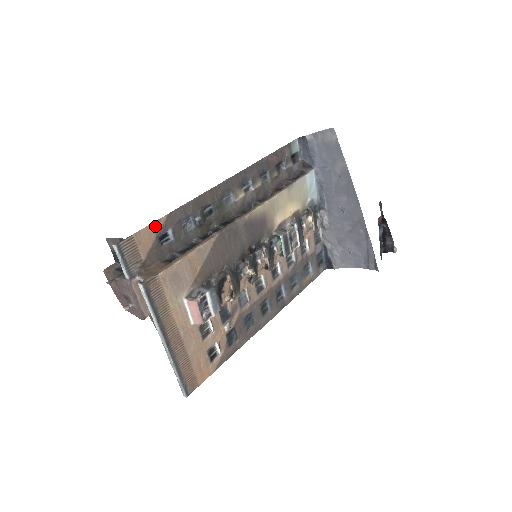
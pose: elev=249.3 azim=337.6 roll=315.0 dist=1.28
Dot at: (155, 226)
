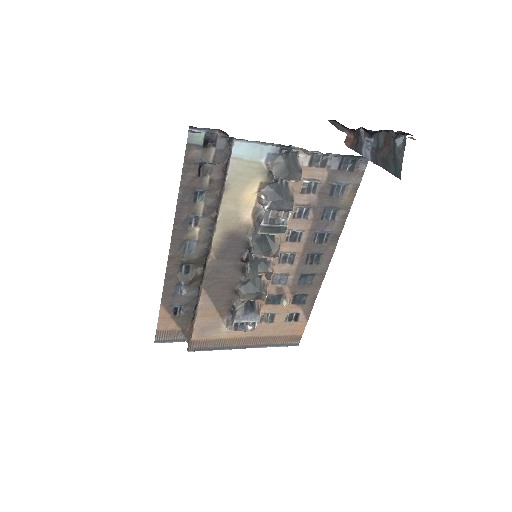
Dot at: (162, 315)
